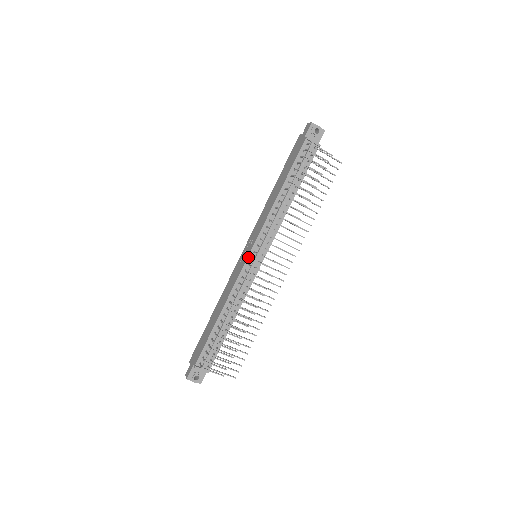
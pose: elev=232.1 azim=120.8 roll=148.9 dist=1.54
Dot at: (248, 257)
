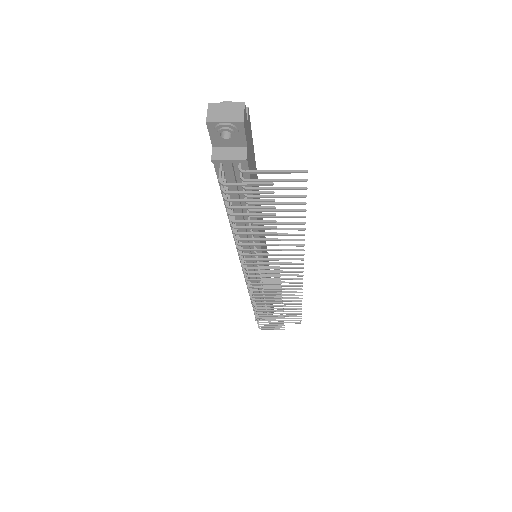
Dot at: (242, 269)
